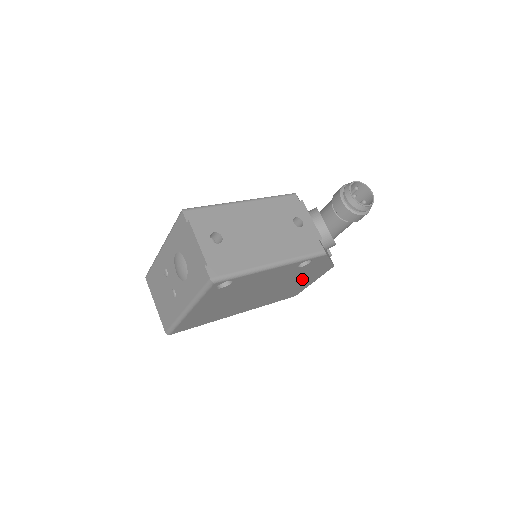
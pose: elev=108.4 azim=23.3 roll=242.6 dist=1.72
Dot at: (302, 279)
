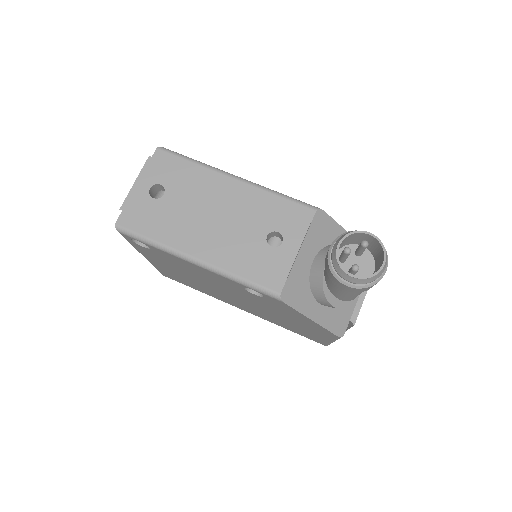
Dot at: (294, 321)
